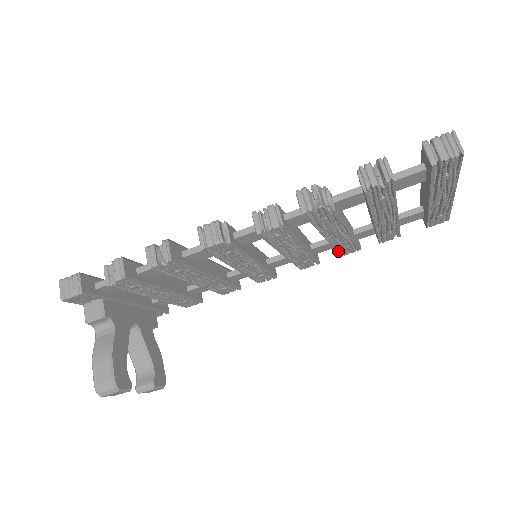
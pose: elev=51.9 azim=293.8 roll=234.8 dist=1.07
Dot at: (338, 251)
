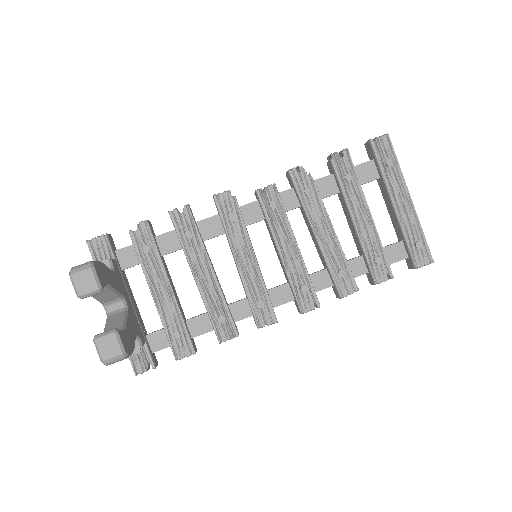
Dot at: (334, 279)
